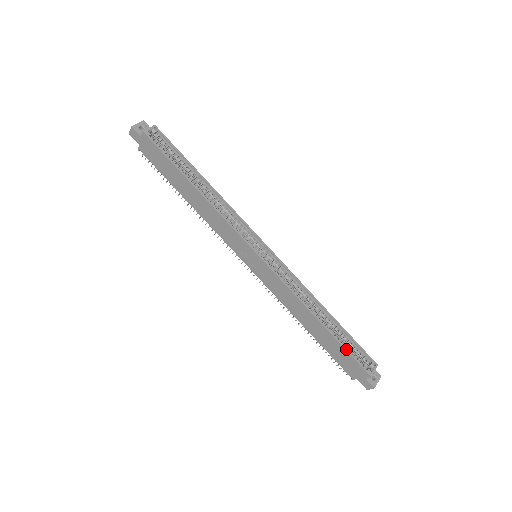
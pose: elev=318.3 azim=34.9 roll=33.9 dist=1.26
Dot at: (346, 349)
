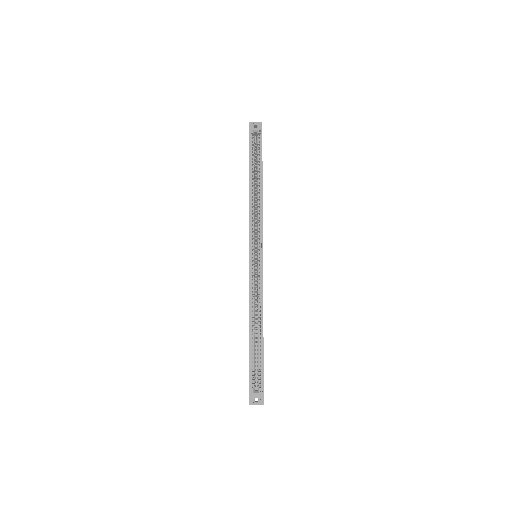
Dot at: (250, 361)
